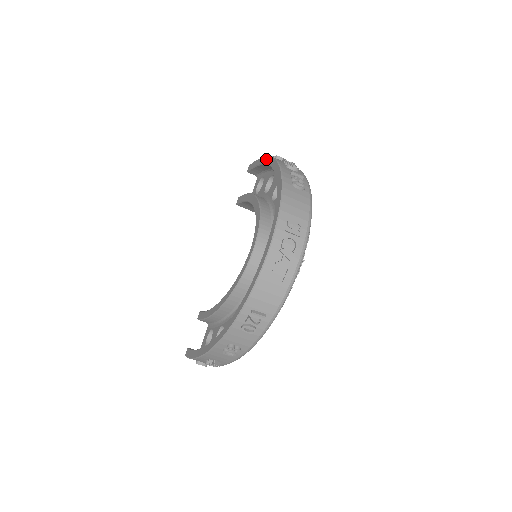
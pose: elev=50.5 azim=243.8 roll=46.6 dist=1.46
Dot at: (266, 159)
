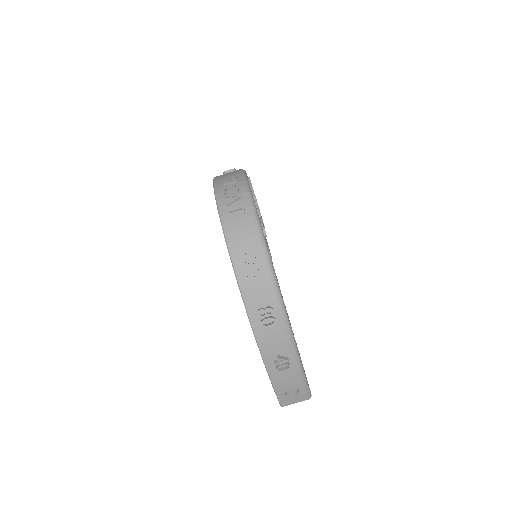
Dot at: occluded
